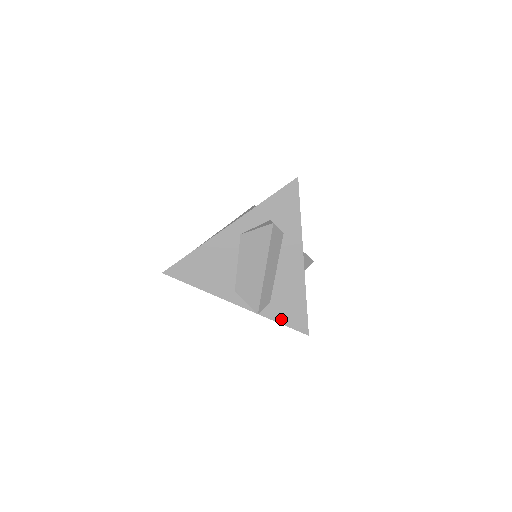
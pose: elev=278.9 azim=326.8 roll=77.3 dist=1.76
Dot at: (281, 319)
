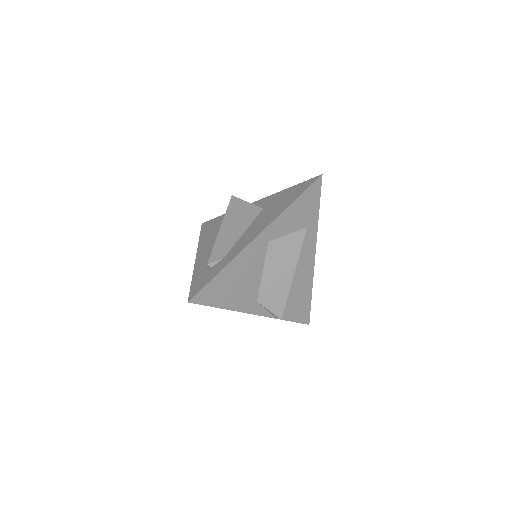
Dot at: (291, 317)
